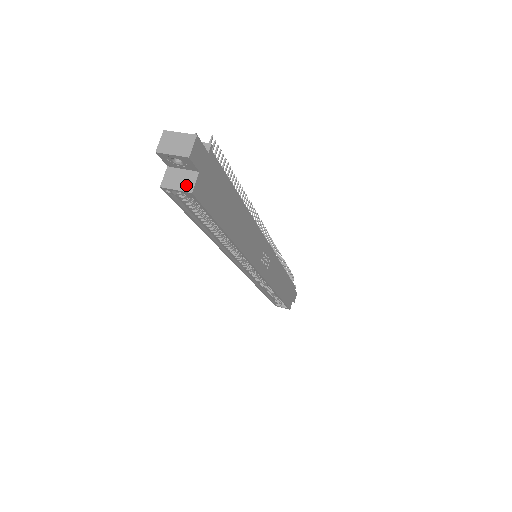
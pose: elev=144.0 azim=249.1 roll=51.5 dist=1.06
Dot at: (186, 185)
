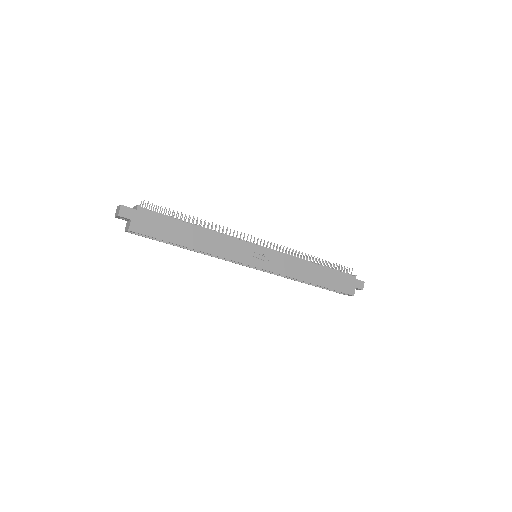
Dot at: (128, 227)
